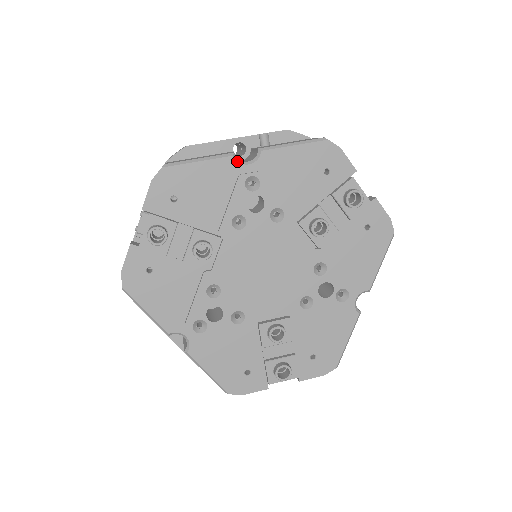
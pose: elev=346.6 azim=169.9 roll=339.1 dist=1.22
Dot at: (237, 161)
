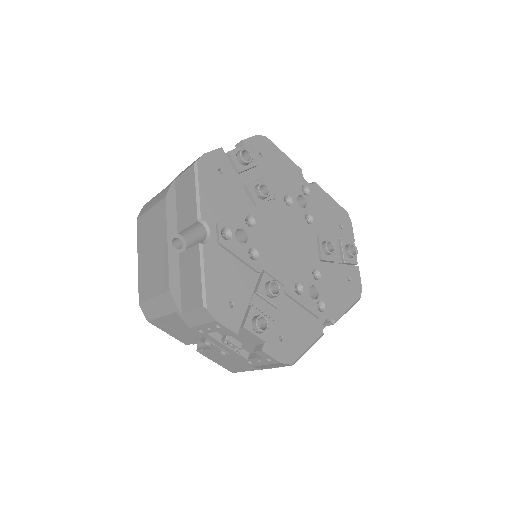
Dot at: occluded
